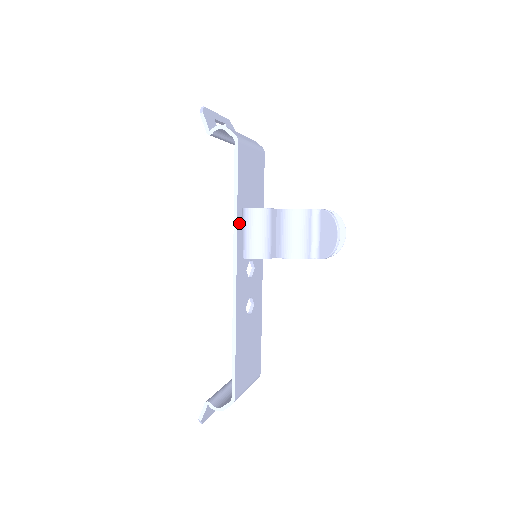
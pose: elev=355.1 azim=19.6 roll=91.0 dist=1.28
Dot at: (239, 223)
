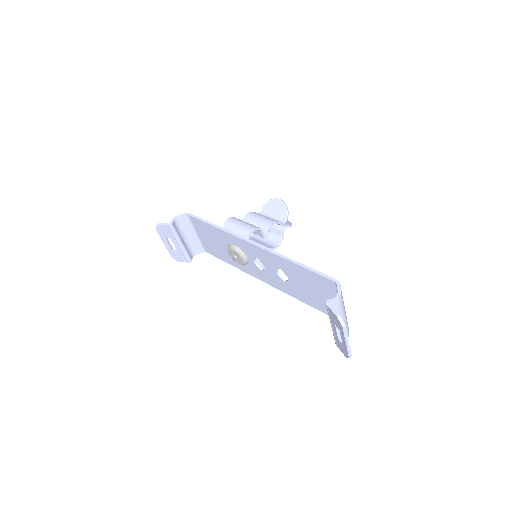
Dot at: occluded
